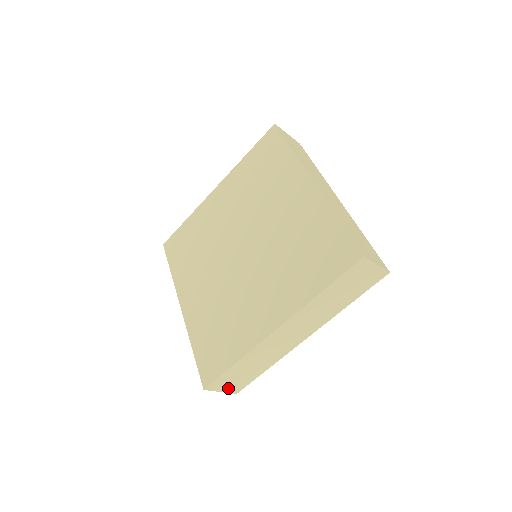
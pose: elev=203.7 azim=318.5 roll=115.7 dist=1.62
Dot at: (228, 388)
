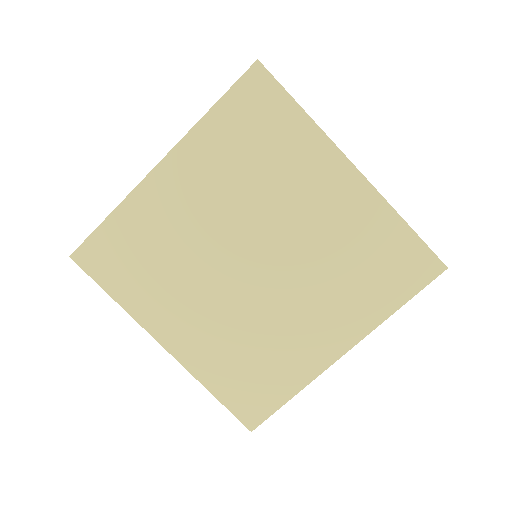
Dot at: occluded
